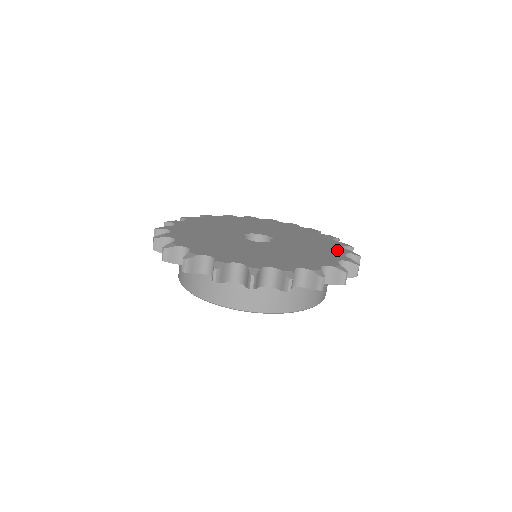
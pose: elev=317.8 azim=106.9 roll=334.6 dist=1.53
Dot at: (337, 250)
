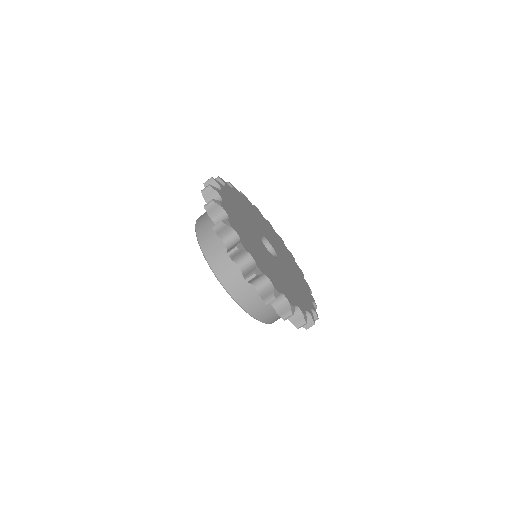
Dot at: (309, 301)
